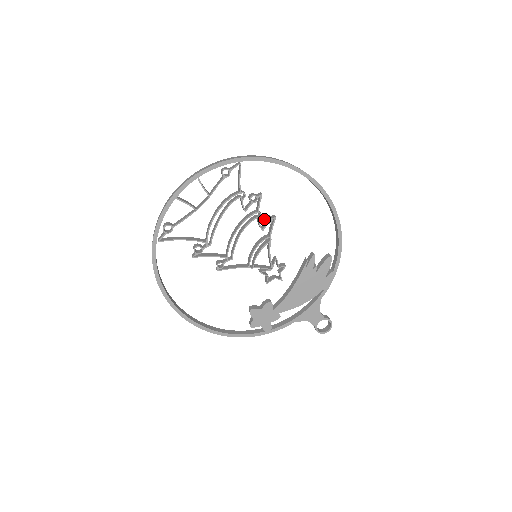
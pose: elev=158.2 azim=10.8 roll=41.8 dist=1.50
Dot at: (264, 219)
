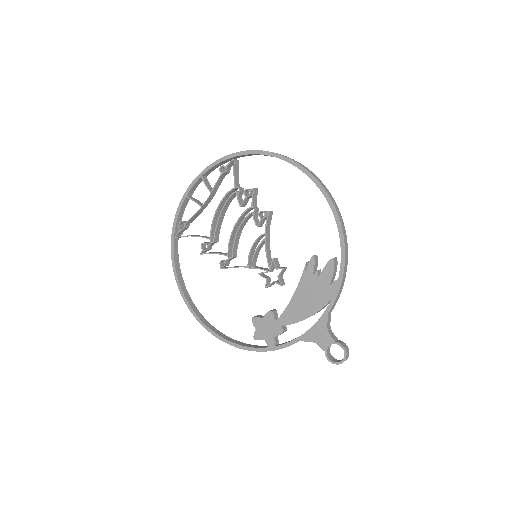
Dot at: (258, 214)
